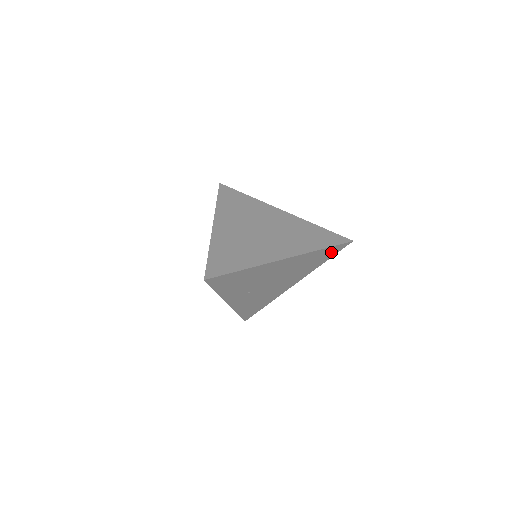
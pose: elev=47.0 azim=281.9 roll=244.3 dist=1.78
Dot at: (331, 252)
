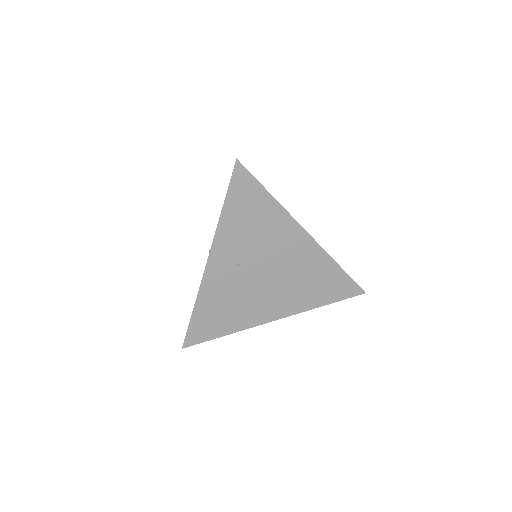
Dot at: (340, 289)
